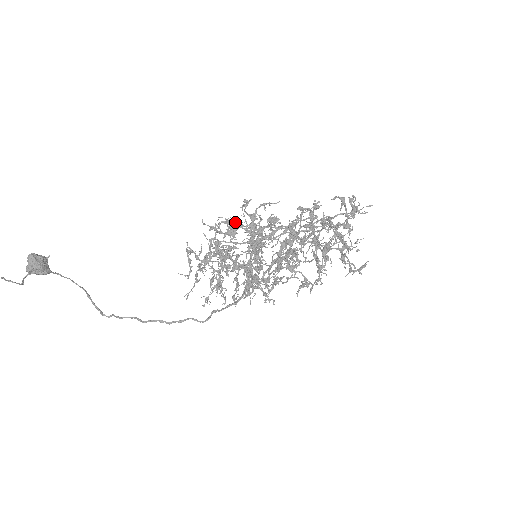
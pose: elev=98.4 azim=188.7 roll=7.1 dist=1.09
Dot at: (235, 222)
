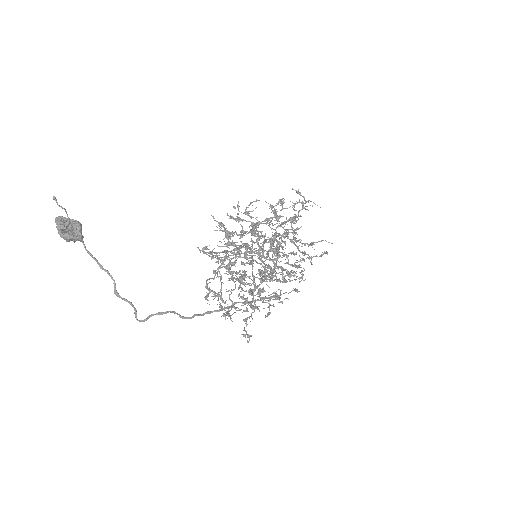
Dot at: (219, 252)
